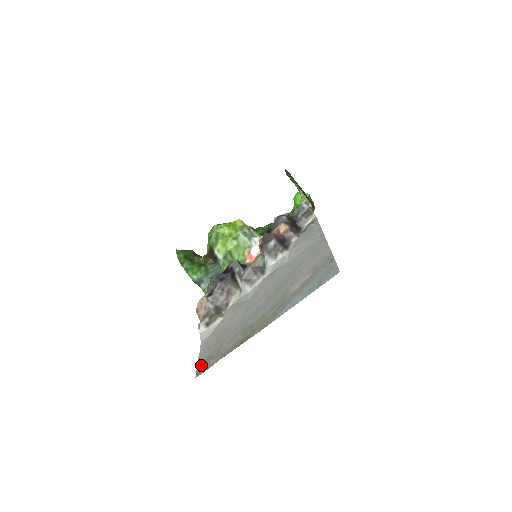
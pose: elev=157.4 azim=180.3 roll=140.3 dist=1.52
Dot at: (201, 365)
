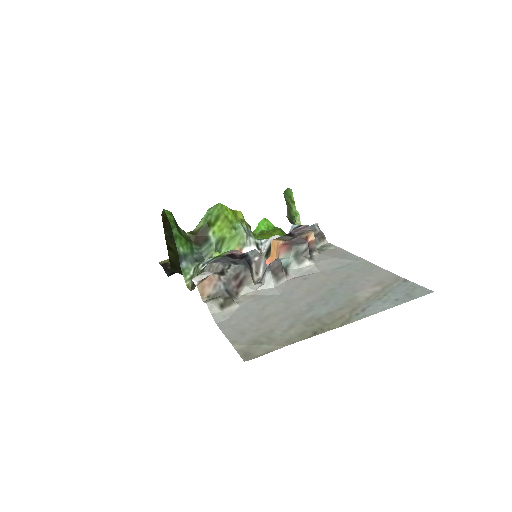
Dot at: (245, 348)
